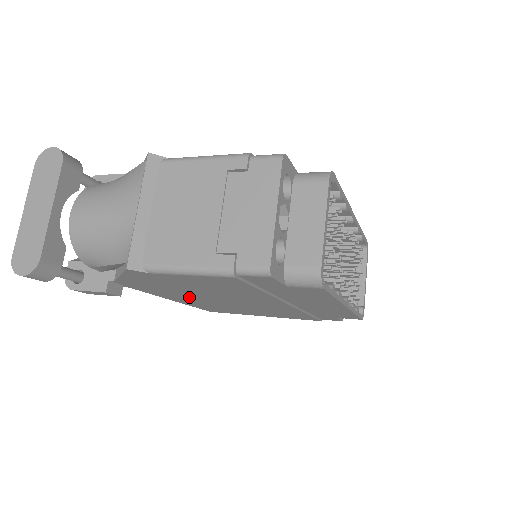
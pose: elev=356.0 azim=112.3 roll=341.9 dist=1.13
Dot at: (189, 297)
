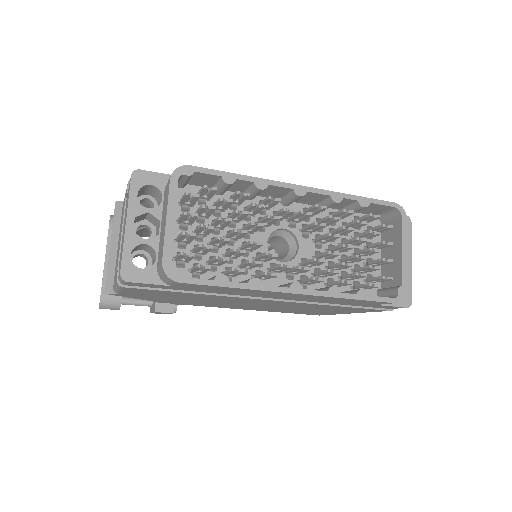
Dot at: occluded
